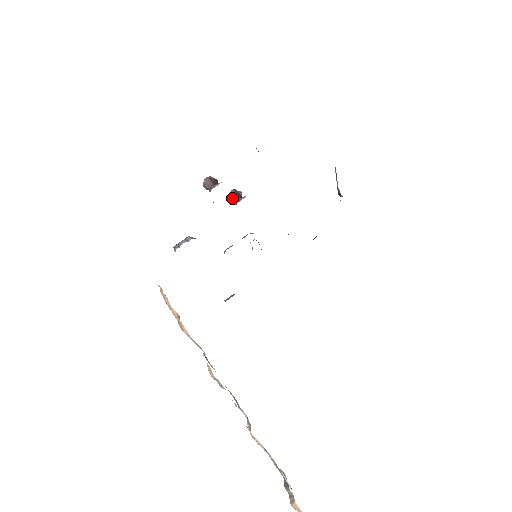
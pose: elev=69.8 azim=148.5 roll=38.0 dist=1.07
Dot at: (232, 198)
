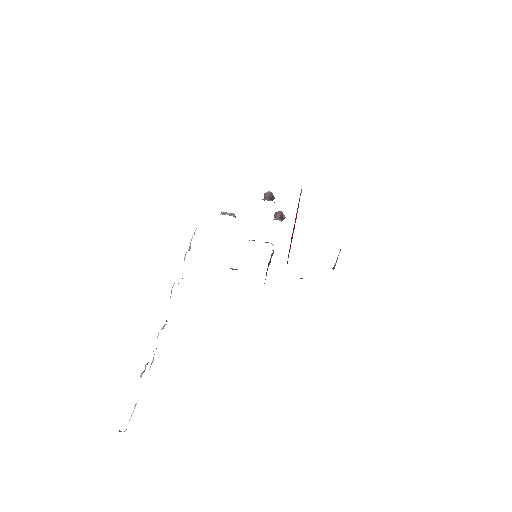
Dot at: (276, 215)
